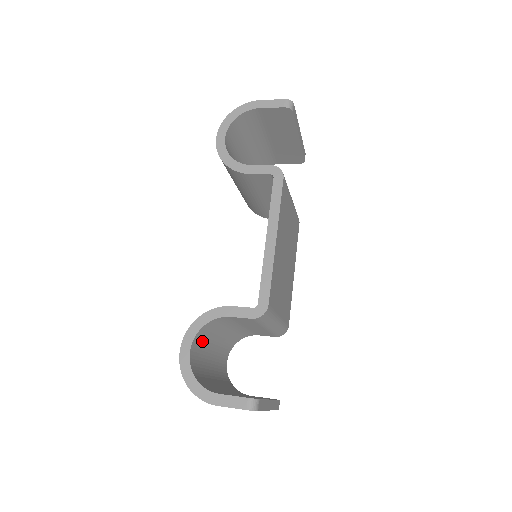
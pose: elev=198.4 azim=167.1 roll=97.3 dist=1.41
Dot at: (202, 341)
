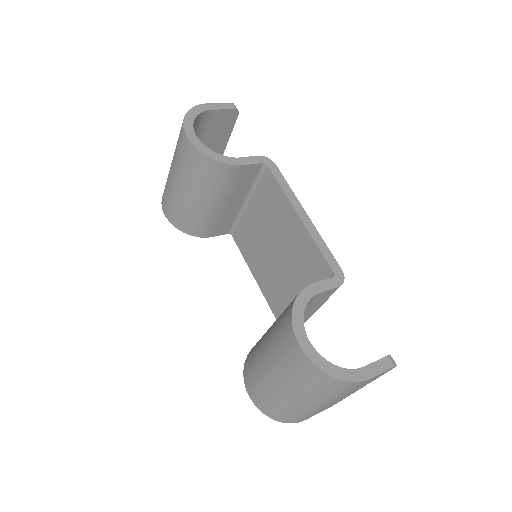
Dot at: occluded
